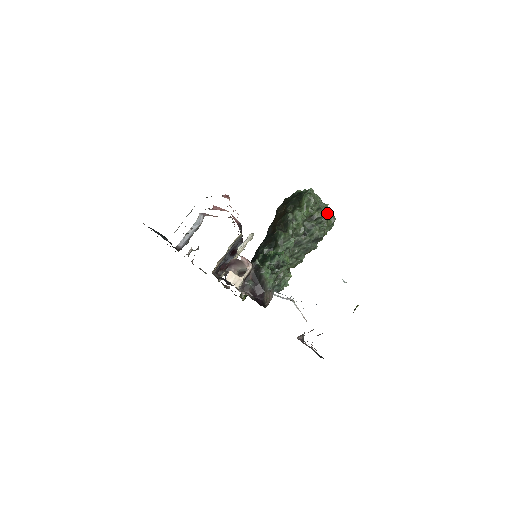
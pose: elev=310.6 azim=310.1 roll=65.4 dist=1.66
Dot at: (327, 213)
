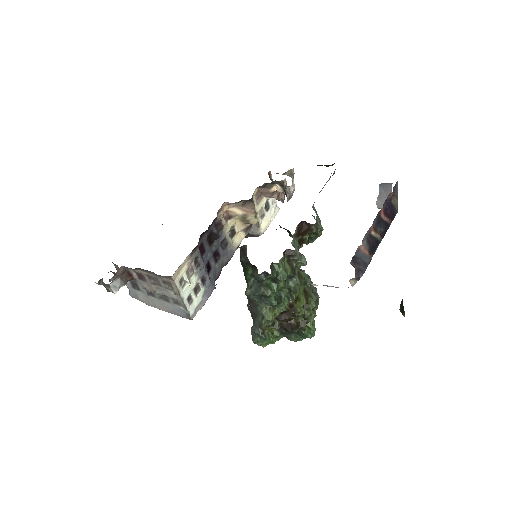
Dot at: occluded
